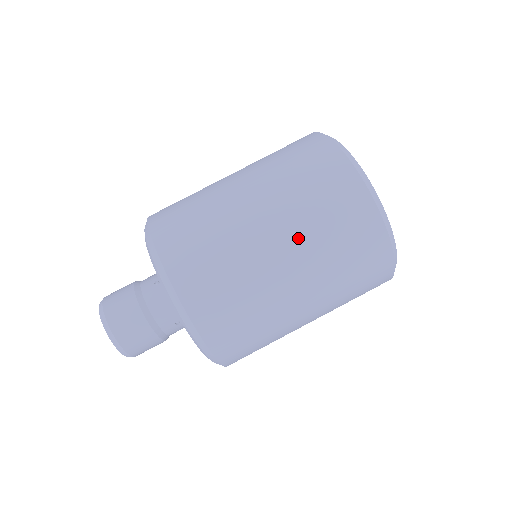
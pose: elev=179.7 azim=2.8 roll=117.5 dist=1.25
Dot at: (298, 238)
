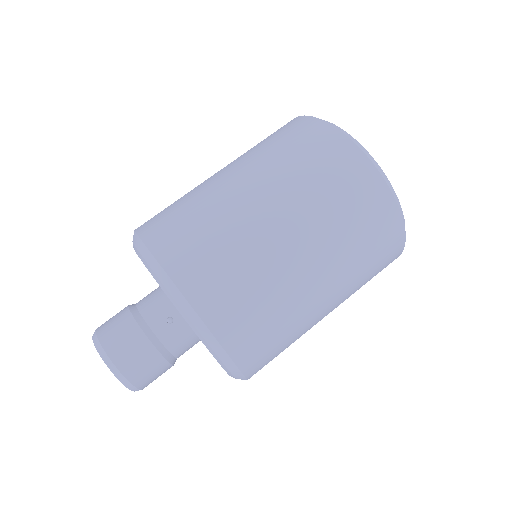
Dot at: (255, 166)
